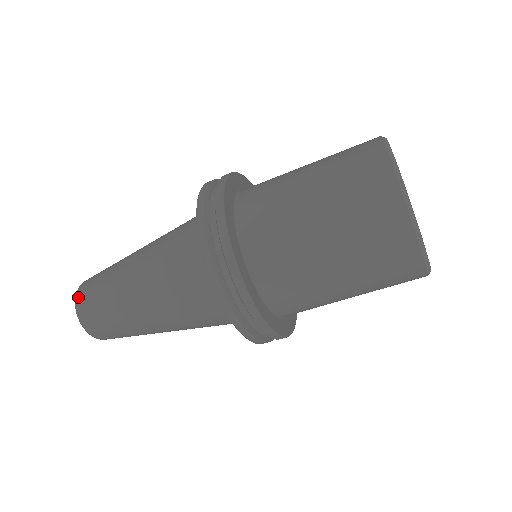
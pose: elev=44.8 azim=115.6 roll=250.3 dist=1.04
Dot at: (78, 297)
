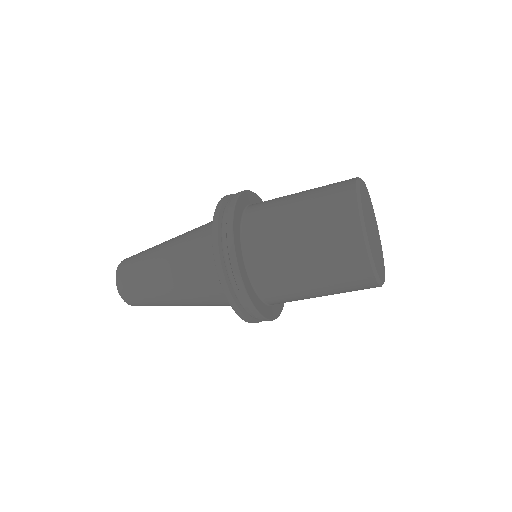
Dot at: (118, 284)
